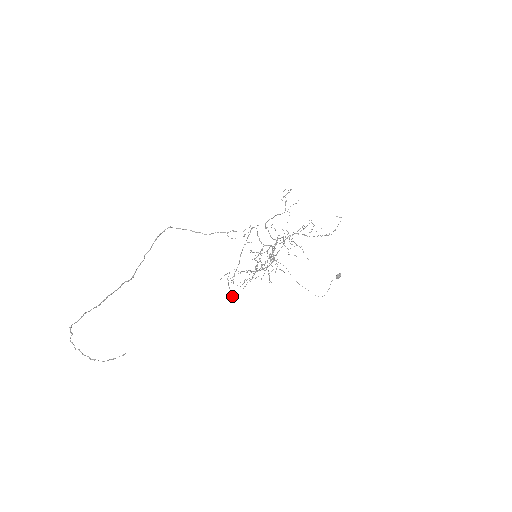
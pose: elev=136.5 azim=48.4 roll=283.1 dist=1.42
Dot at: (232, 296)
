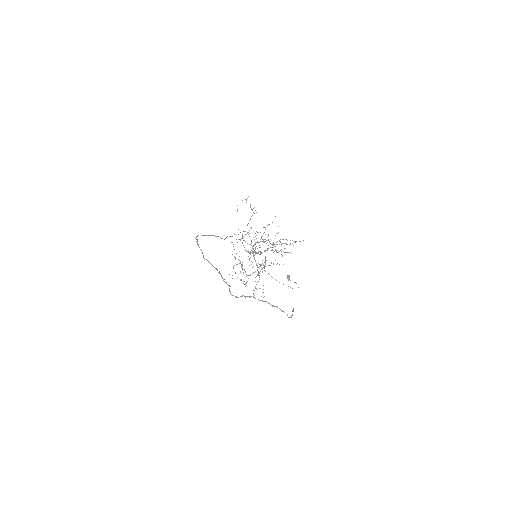
Dot at: occluded
